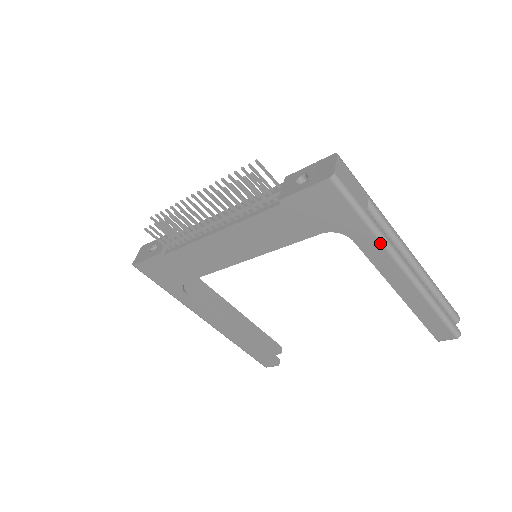
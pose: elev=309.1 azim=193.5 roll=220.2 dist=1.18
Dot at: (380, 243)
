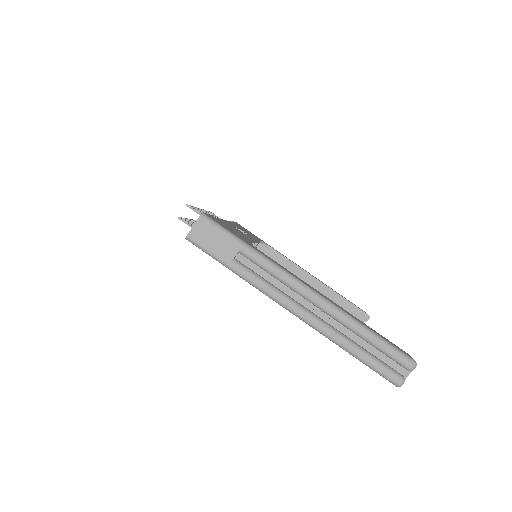
Dot at: (255, 287)
